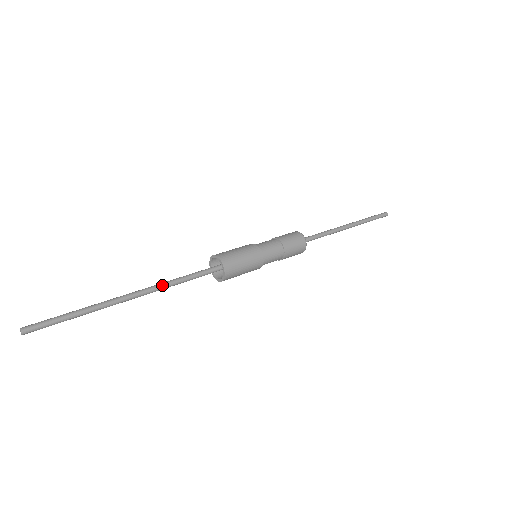
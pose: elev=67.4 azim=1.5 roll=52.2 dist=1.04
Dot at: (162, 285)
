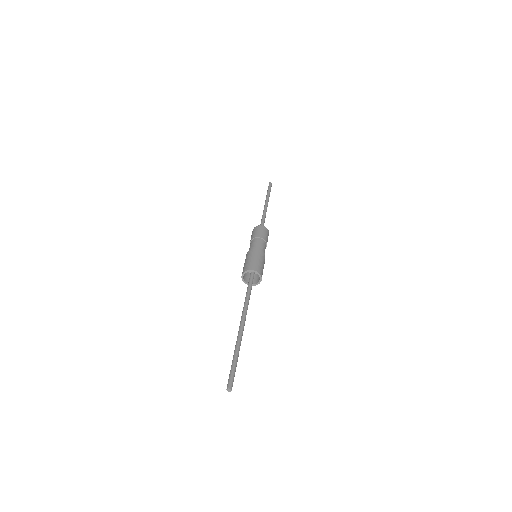
Dot at: (245, 308)
